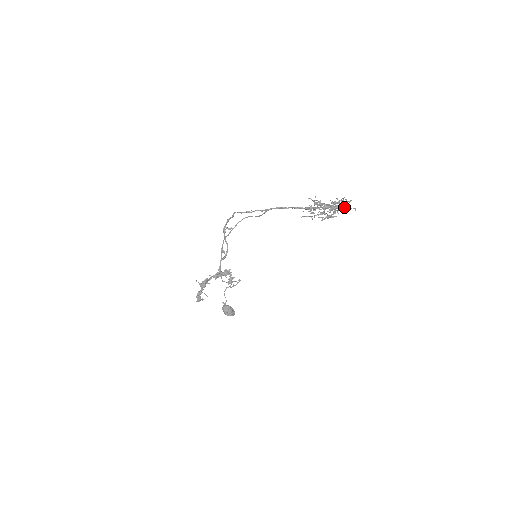
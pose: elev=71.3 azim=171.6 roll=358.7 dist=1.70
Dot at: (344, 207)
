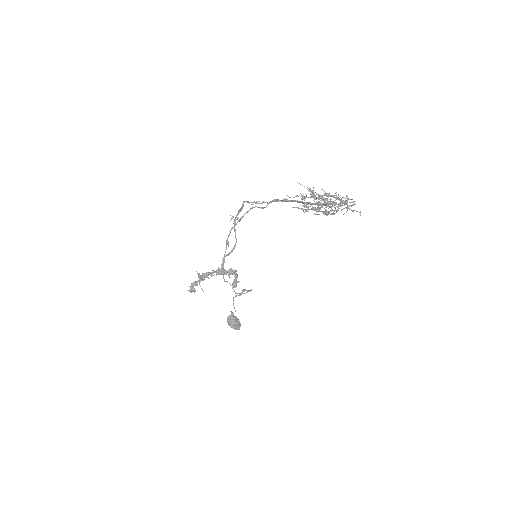
Dot at: (340, 204)
